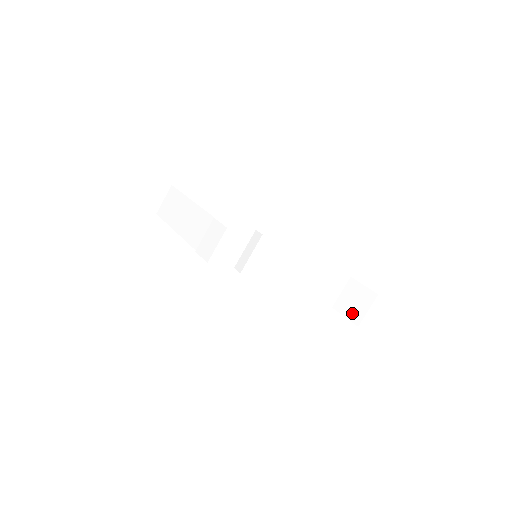
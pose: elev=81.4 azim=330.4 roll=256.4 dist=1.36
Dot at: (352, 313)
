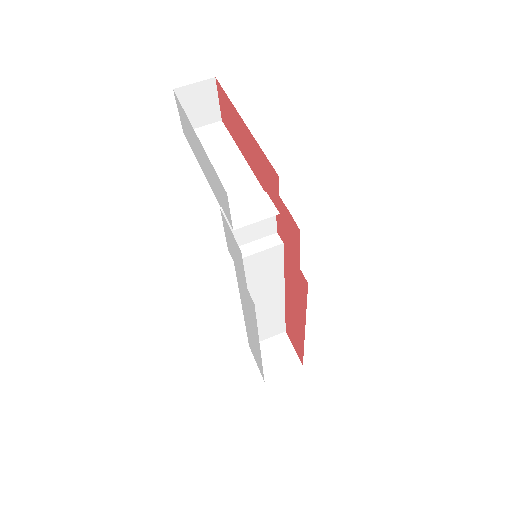
Dot at: (267, 365)
